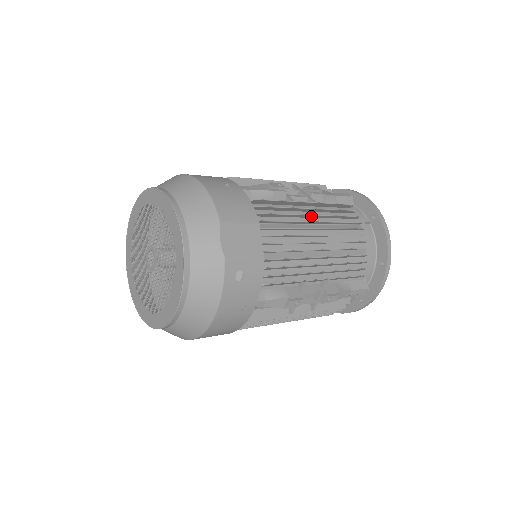
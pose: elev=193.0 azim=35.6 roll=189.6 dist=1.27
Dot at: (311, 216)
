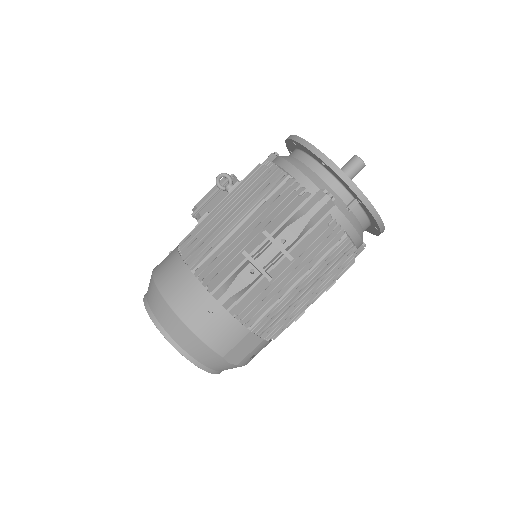
Dot at: (291, 276)
